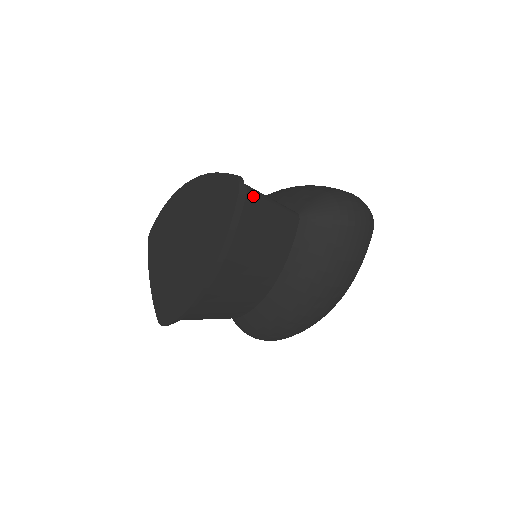
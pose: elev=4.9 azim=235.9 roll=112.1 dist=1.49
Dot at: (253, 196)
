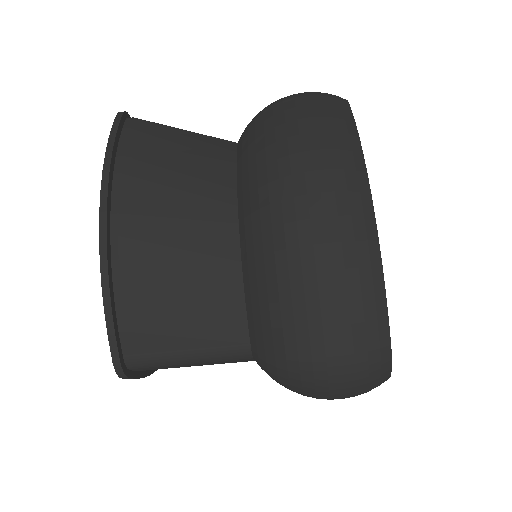
Dot at: (144, 121)
